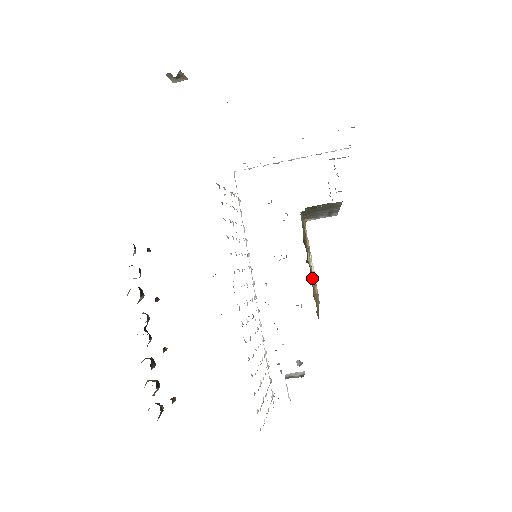
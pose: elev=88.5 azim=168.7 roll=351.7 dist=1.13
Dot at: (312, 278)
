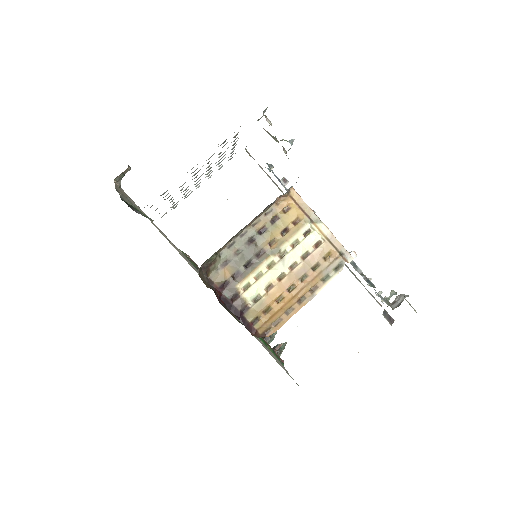
Dot at: (286, 276)
